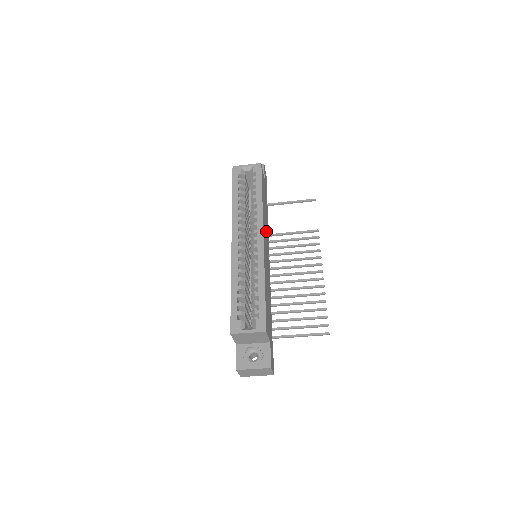
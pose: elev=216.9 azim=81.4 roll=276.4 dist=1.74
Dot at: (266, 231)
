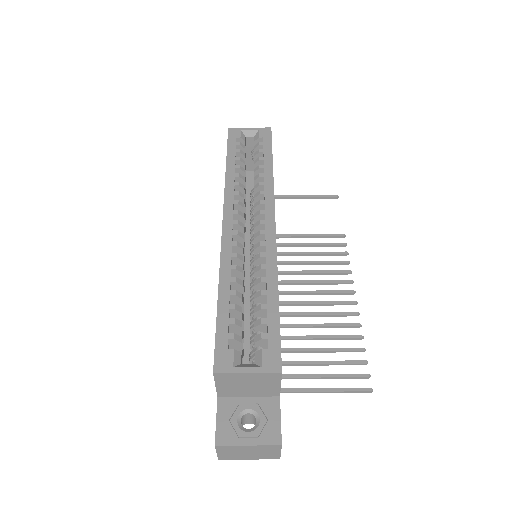
Dot at: occluded
